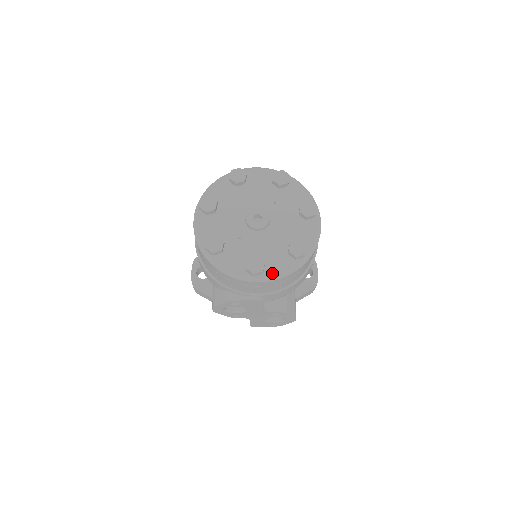
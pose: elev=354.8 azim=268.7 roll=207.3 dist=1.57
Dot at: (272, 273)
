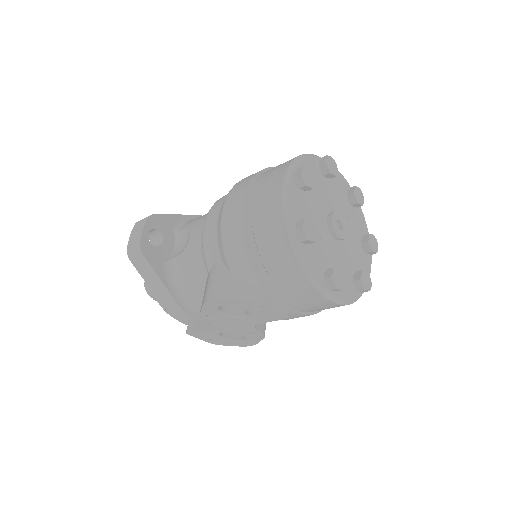
Dot at: (341, 295)
